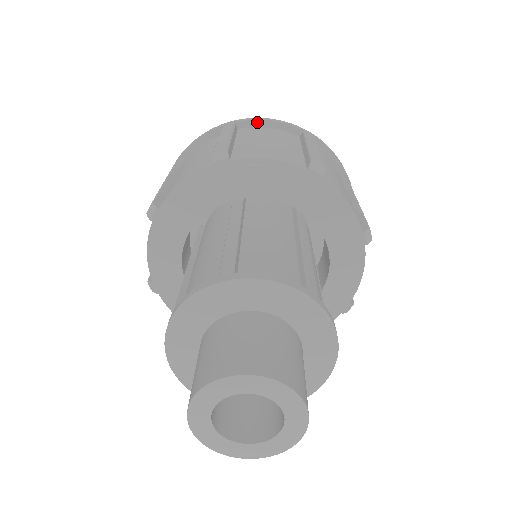
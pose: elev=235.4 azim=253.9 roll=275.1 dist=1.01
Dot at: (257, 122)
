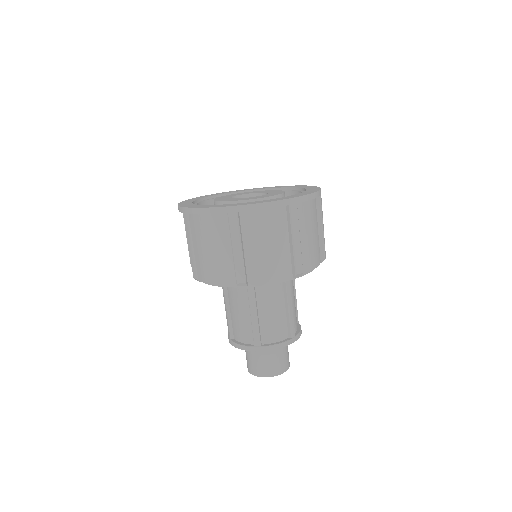
Dot at: (254, 210)
